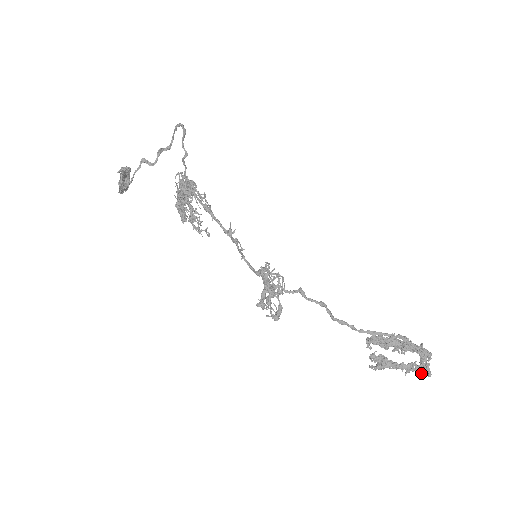
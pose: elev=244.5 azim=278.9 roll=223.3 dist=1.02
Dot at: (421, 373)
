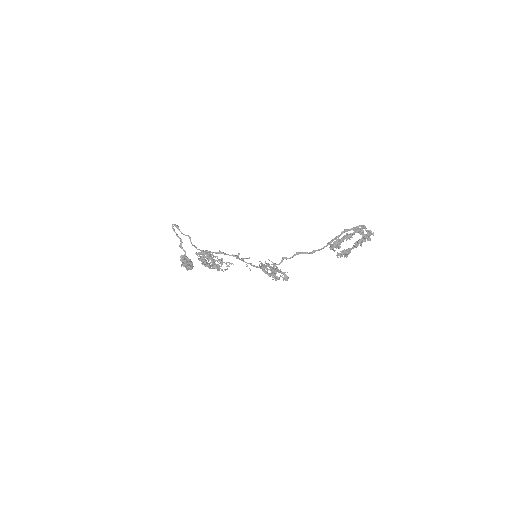
Dot at: (368, 239)
